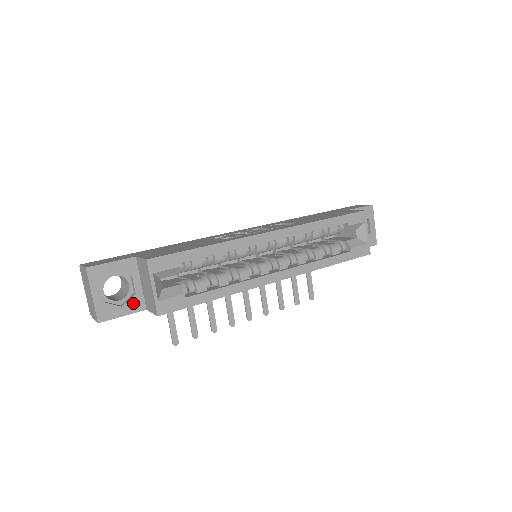
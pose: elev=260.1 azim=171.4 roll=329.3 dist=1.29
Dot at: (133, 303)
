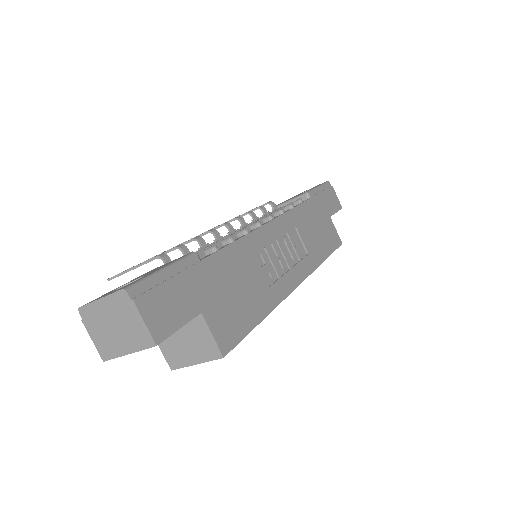
Dot at: occluded
